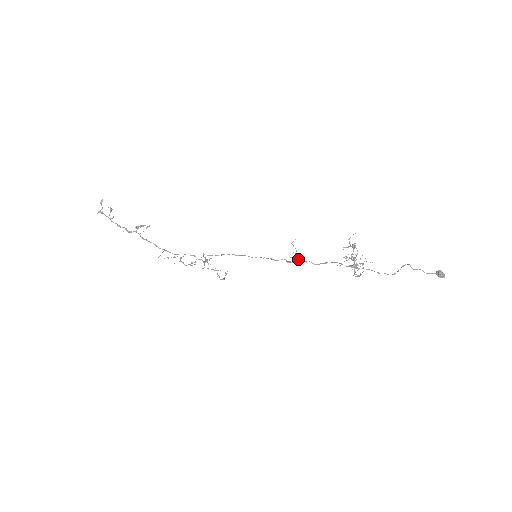
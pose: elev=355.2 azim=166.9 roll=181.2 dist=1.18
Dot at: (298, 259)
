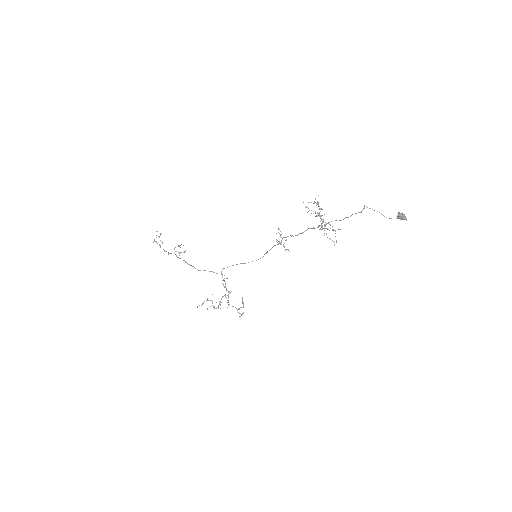
Dot at: (281, 237)
